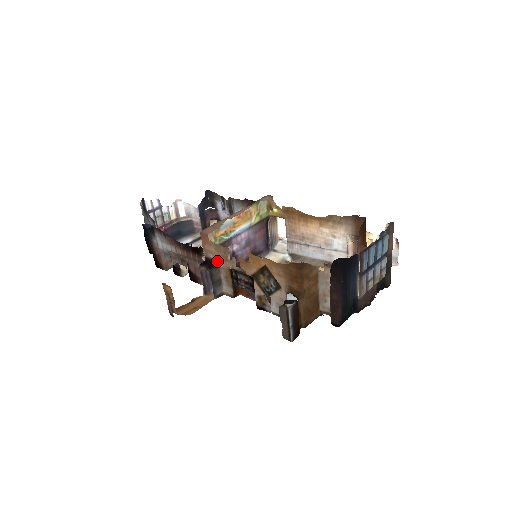
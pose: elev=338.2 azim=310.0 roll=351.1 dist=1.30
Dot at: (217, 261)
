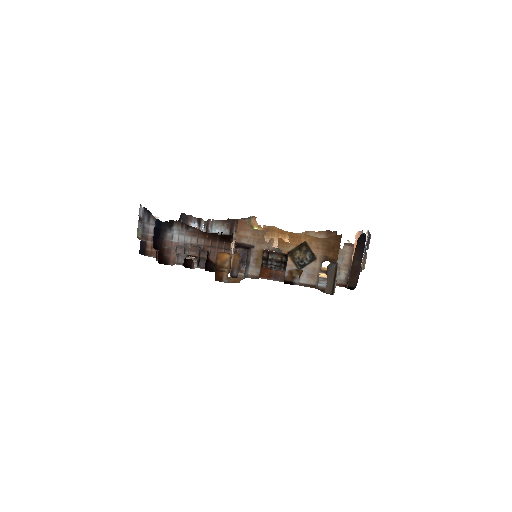
Dot at: (250, 245)
